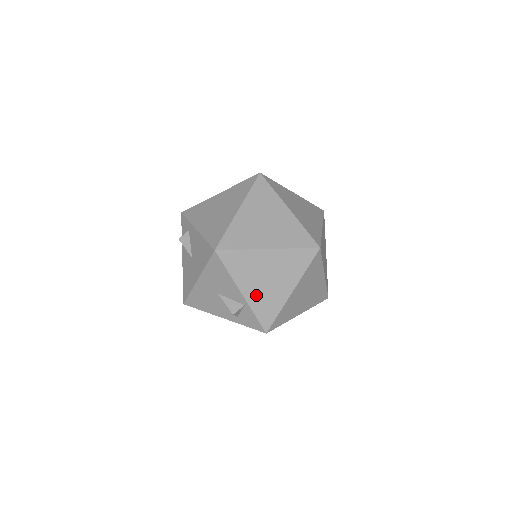
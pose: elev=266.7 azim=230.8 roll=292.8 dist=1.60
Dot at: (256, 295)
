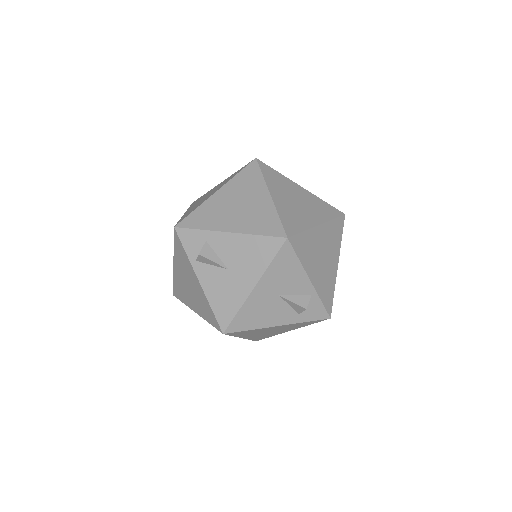
Dot at: (319, 279)
